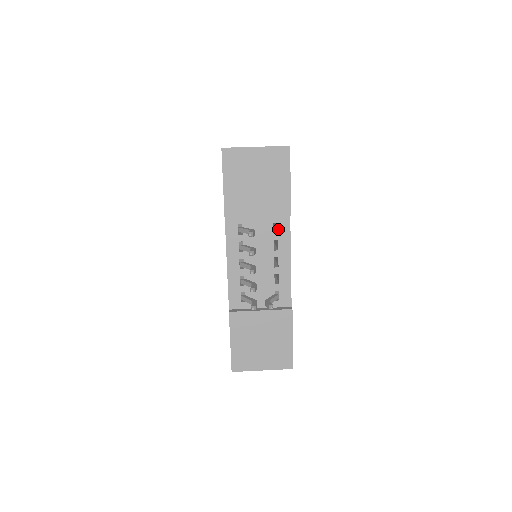
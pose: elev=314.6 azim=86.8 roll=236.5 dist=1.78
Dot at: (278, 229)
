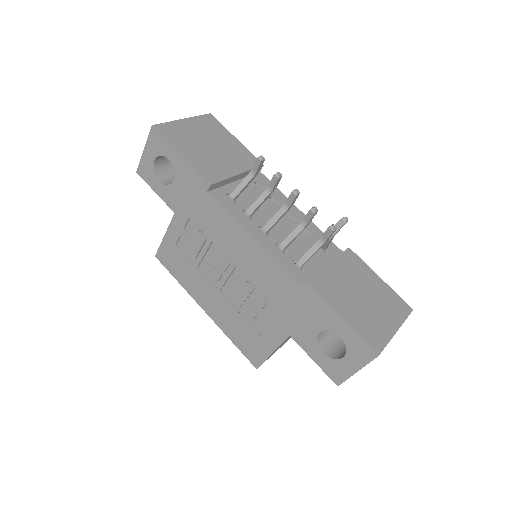
Dot at: (263, 187)
